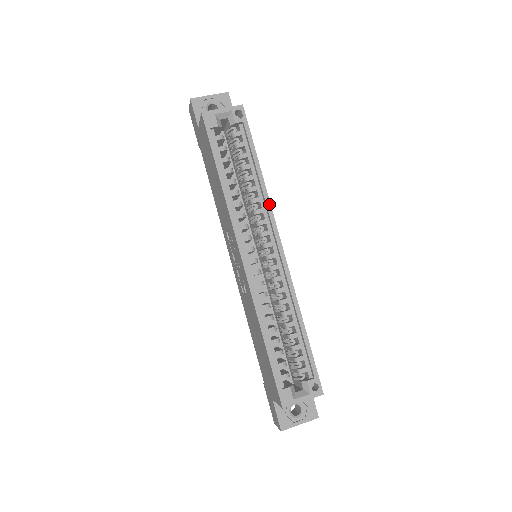
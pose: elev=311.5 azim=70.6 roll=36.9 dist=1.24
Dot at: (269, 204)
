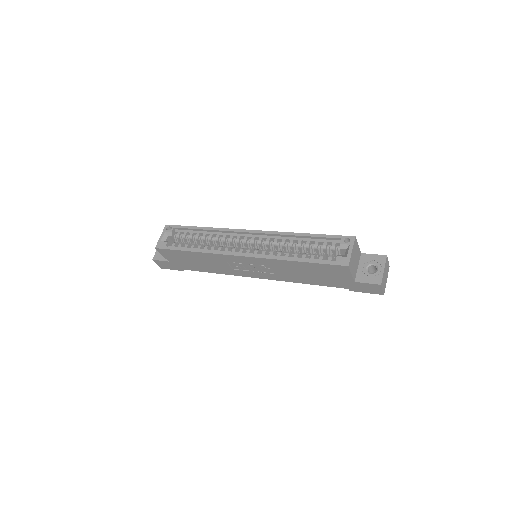
Dot at: (223, 229)
